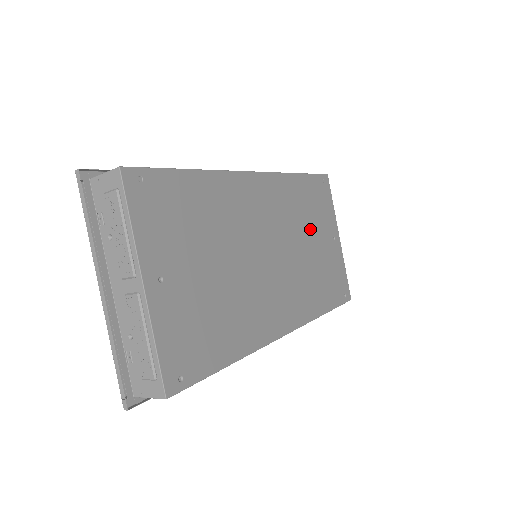
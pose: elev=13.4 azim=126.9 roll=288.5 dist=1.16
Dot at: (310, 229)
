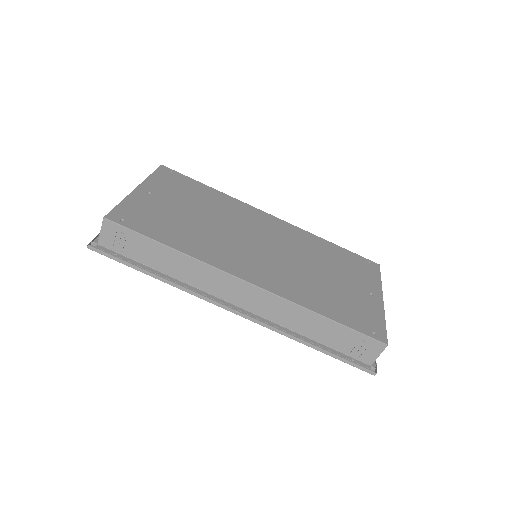
Dot at: (329, 268)
